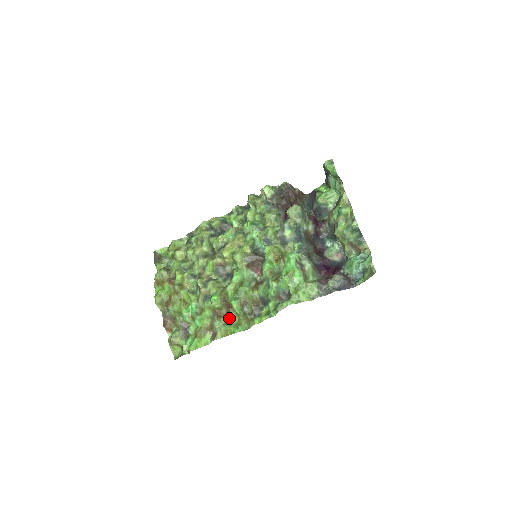
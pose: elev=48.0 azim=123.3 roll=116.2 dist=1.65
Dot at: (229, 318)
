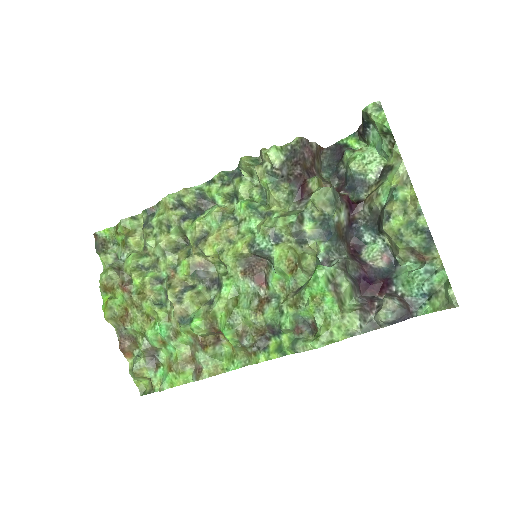
Dot at: (218, 345)
